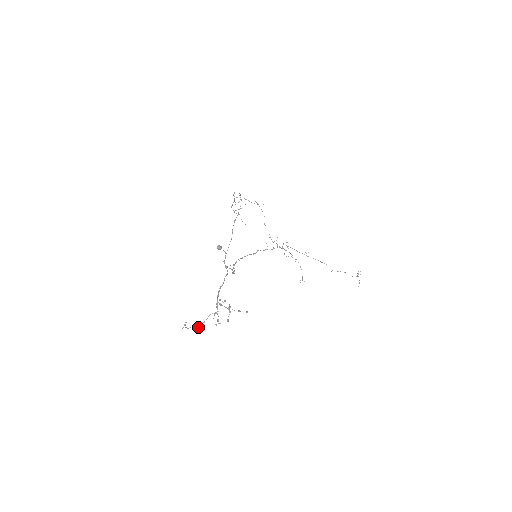
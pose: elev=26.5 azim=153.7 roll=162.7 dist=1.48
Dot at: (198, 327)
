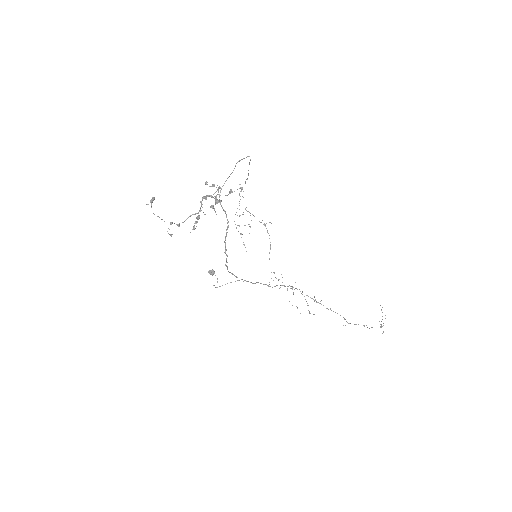
Dot at: (168, 228)
